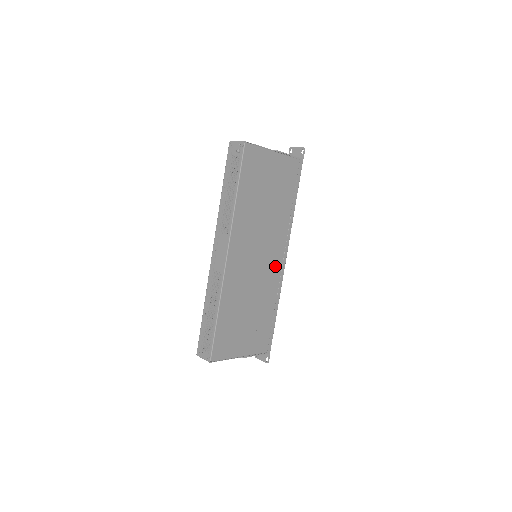
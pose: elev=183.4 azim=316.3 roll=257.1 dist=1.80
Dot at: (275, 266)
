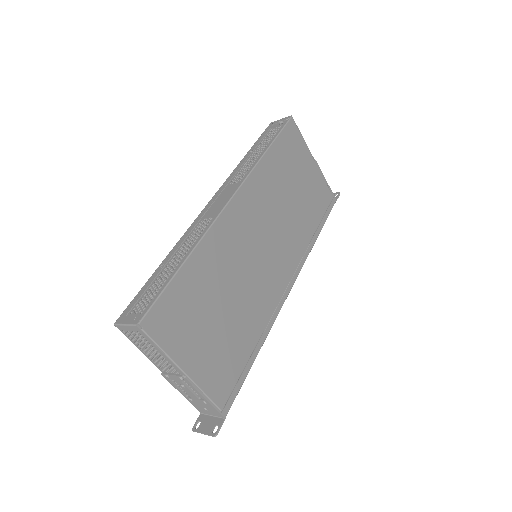
Dot at: (276, 283)
